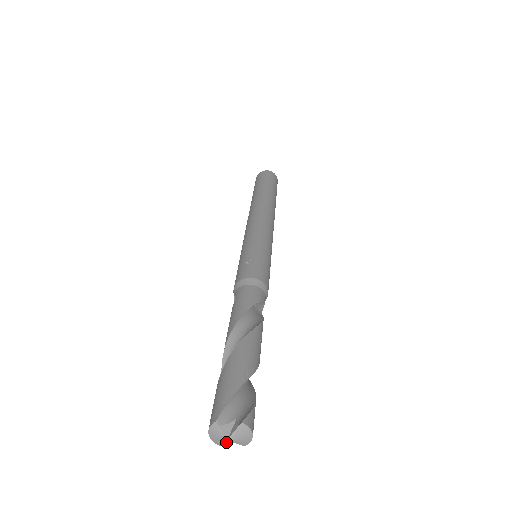
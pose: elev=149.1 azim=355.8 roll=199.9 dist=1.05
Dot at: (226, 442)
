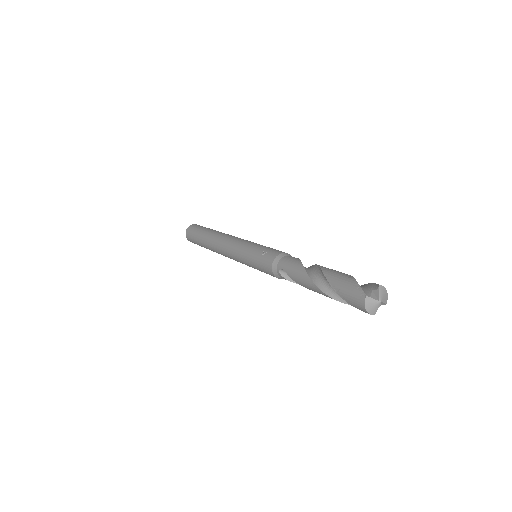
Dot at: (379, 305)
